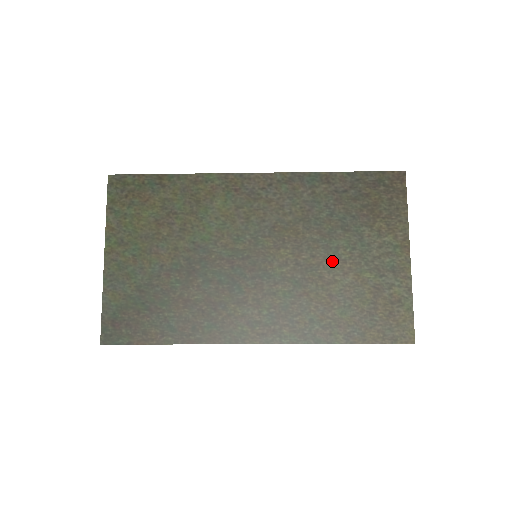
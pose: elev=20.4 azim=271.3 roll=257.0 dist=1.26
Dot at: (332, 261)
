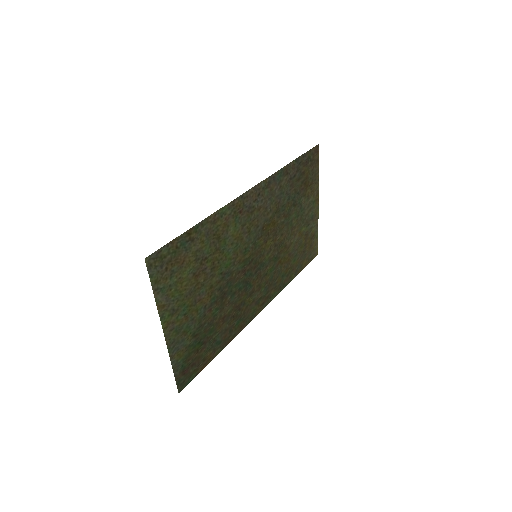
Dot at: (290, 231)
